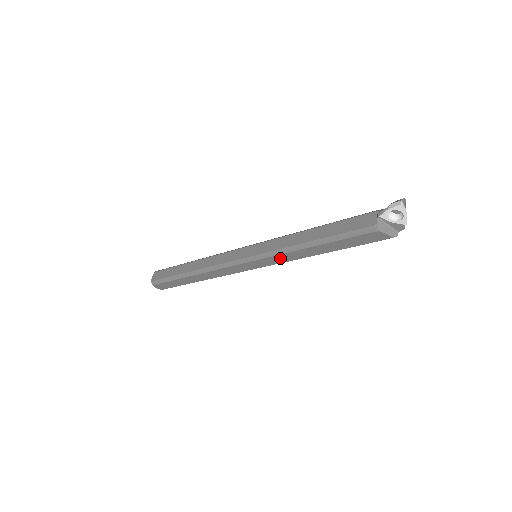
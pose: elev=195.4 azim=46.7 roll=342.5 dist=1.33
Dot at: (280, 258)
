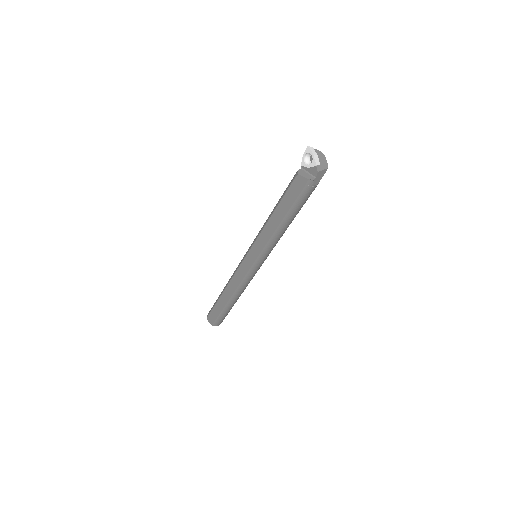
Dot at: (260, 241)
